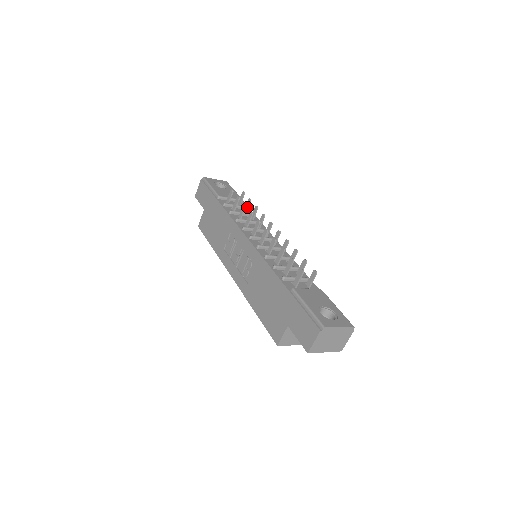
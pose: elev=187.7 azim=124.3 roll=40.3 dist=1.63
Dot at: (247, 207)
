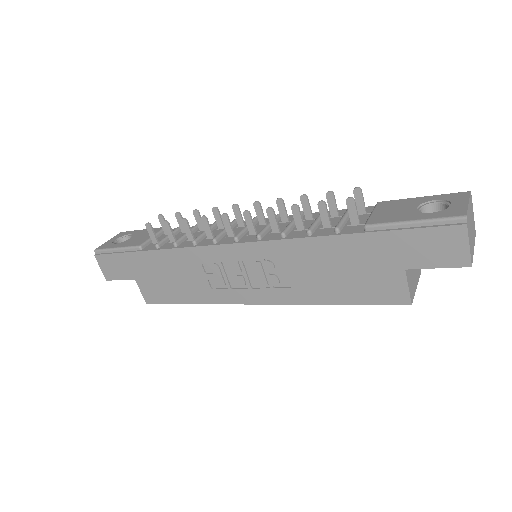
Dot at: (182, 225)
